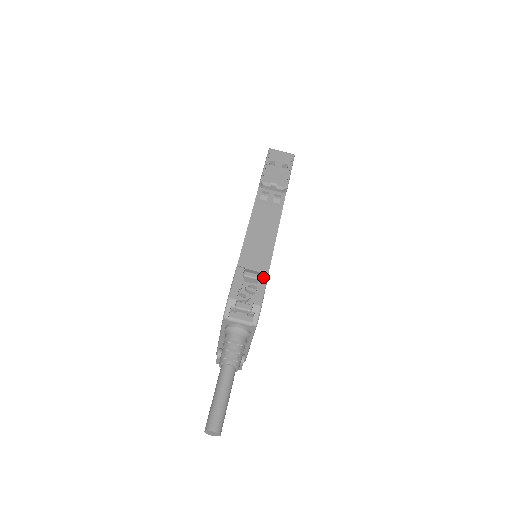
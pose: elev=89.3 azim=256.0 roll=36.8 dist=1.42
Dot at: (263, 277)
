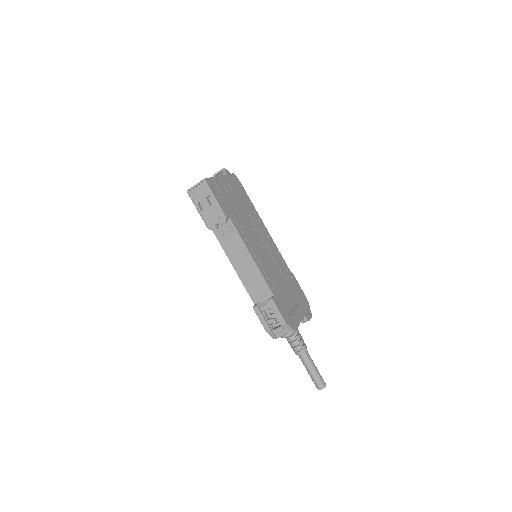
Dot at: (271, 305)
